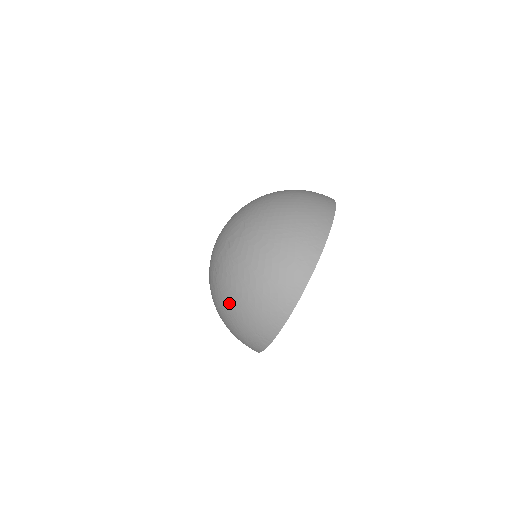
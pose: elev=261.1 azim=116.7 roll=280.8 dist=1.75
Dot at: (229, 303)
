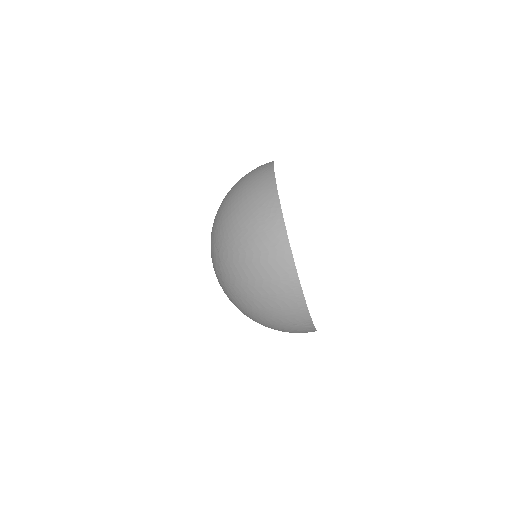
Dot at: (256, 317)
